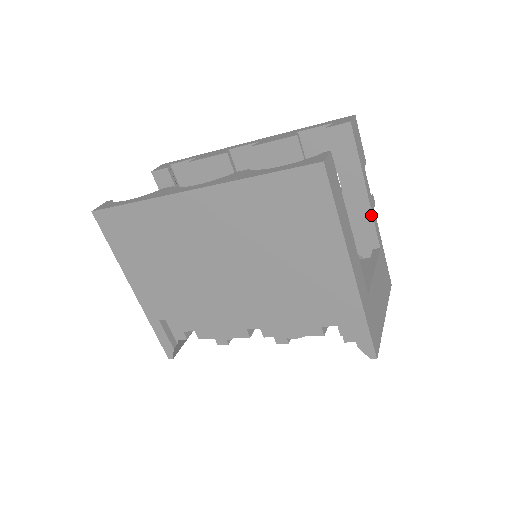
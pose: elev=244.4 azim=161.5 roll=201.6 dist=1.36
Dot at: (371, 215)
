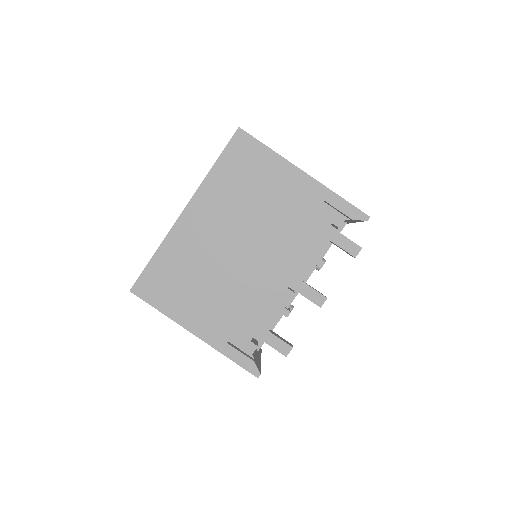
Dot at: occluded
